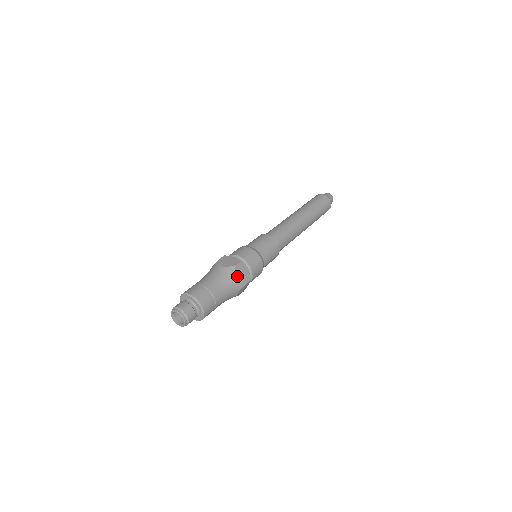
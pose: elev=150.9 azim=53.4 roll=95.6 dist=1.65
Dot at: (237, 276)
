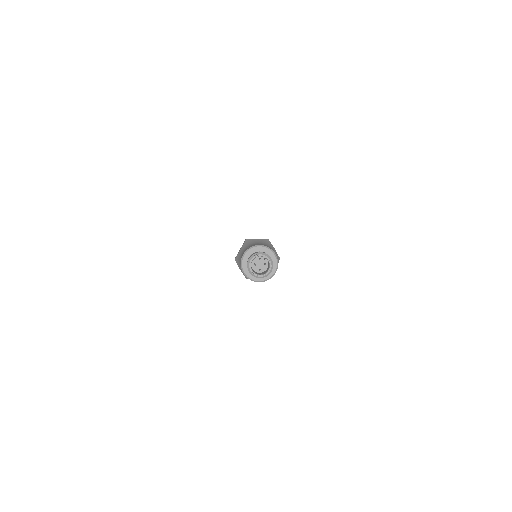
Dot at: (274, 248)
